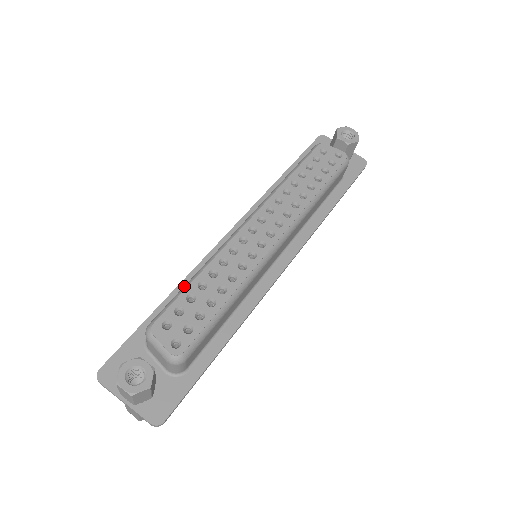
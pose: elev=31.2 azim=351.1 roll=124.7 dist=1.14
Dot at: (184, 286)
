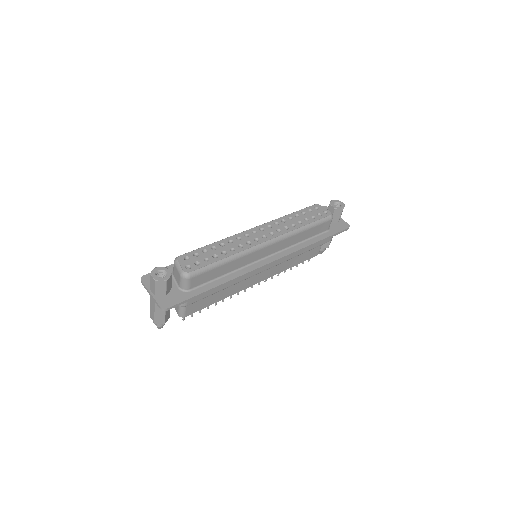
Dot at: (204, 246)
